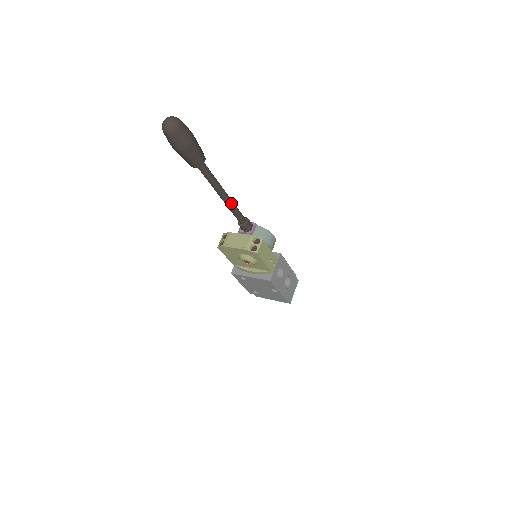
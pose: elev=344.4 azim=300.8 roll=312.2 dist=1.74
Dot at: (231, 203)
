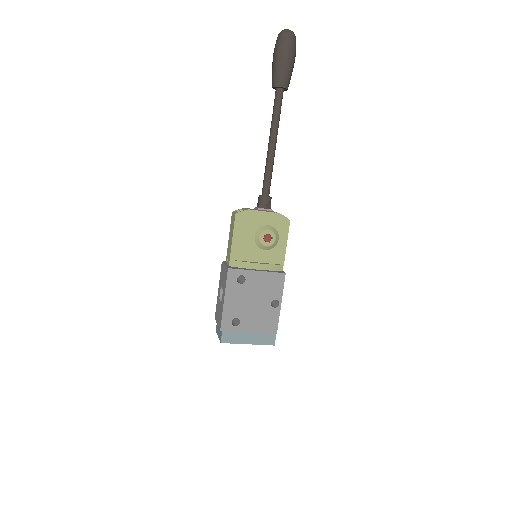
Dot at: occluded
